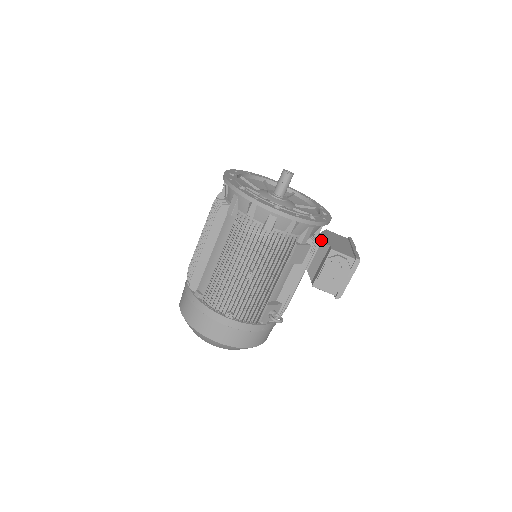
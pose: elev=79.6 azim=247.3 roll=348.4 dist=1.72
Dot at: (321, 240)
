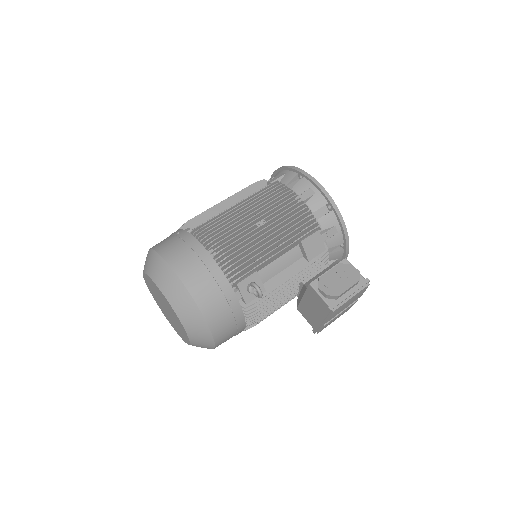
Dot at: occluded
